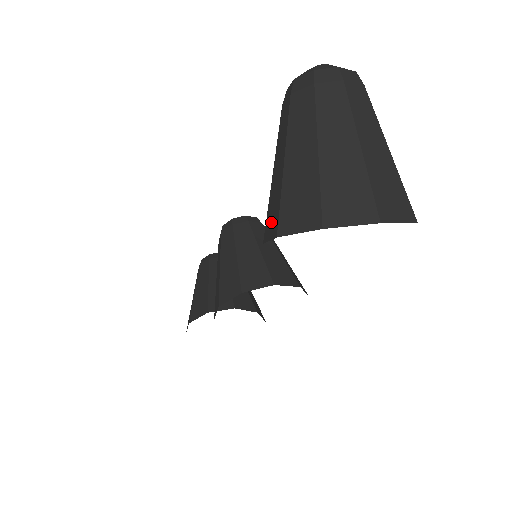
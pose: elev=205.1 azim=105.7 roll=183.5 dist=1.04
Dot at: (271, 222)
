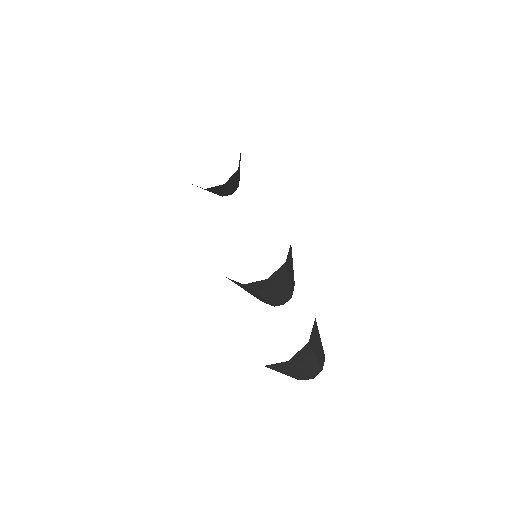
Dot at: occluded
